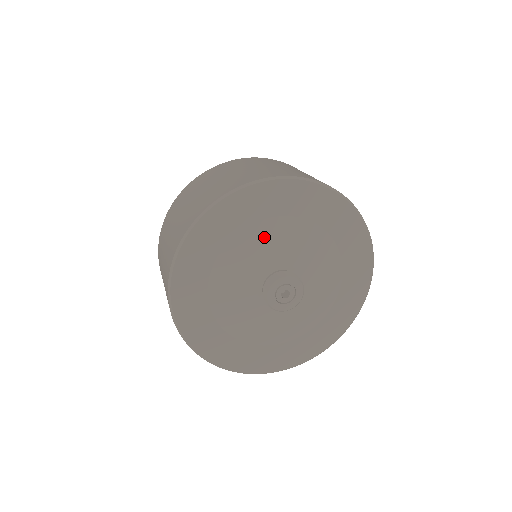
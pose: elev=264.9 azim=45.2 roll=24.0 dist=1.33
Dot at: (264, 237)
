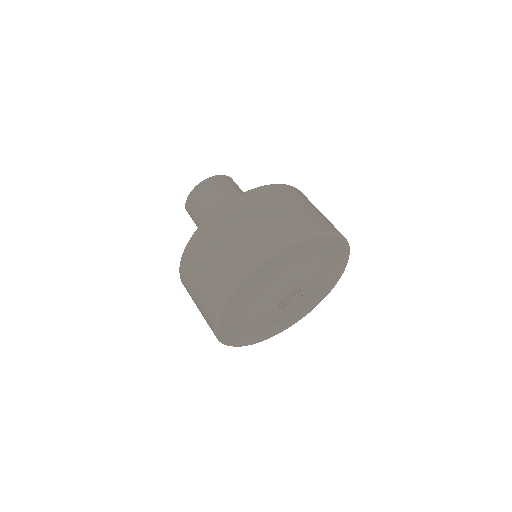
Dot at: (253, 311)
